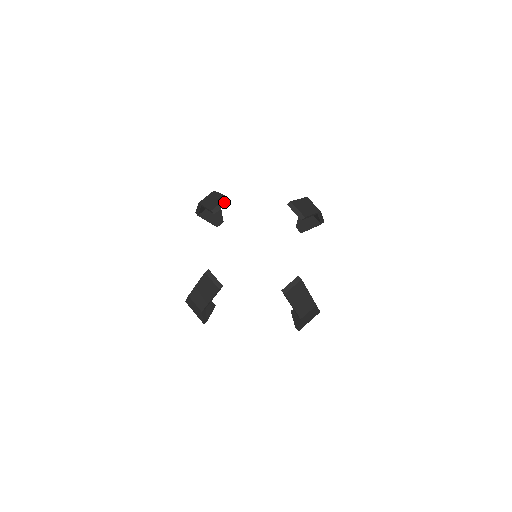
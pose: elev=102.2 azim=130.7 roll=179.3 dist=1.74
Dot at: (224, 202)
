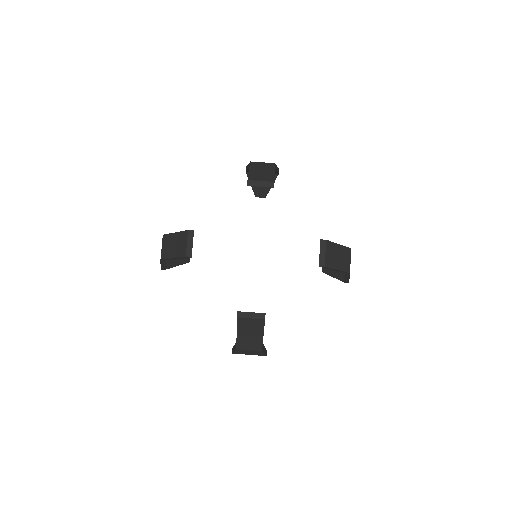
Dot at: (267, 183)
